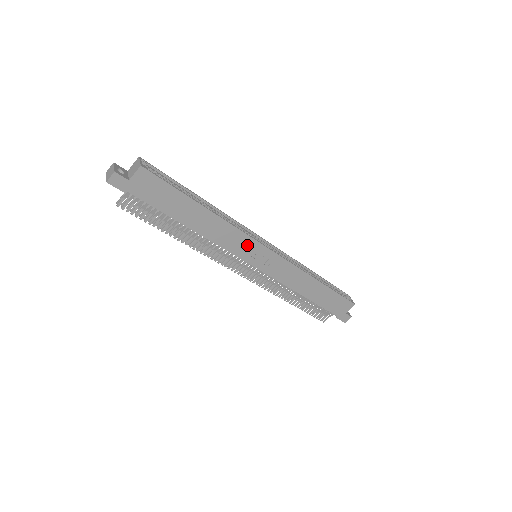
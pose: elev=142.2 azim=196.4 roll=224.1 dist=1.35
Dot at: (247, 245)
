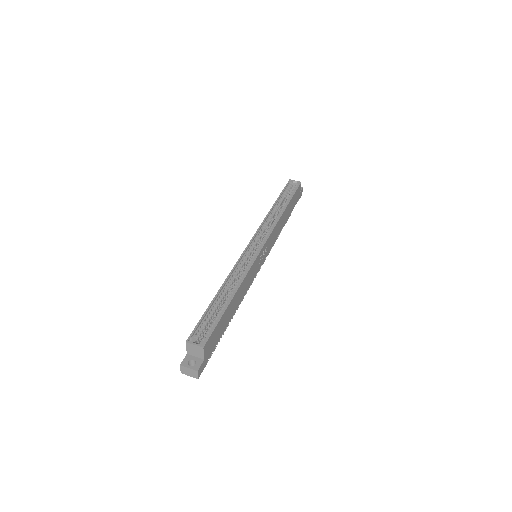
Dot at: (256, 265)
